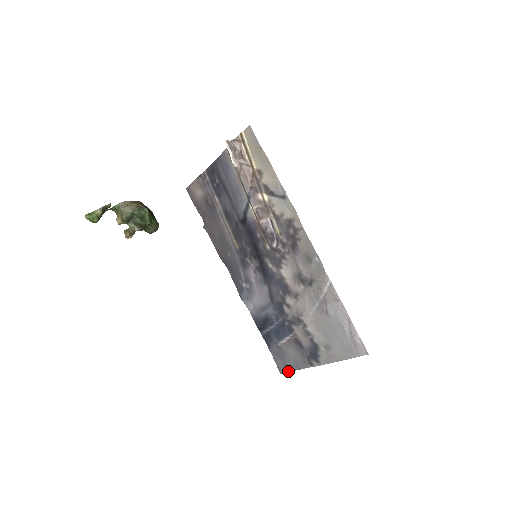
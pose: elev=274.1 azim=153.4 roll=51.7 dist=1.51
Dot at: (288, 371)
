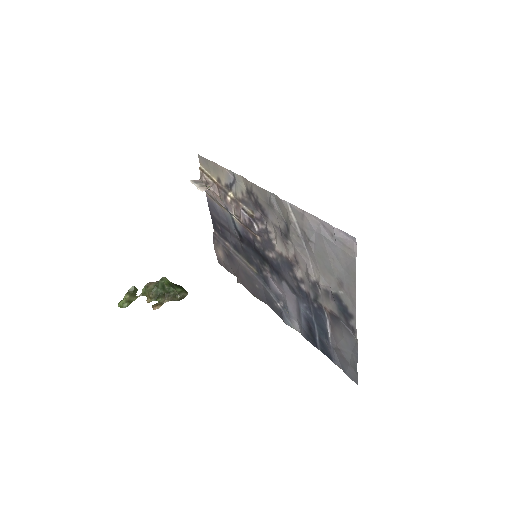
Dot at: (356, 371)
